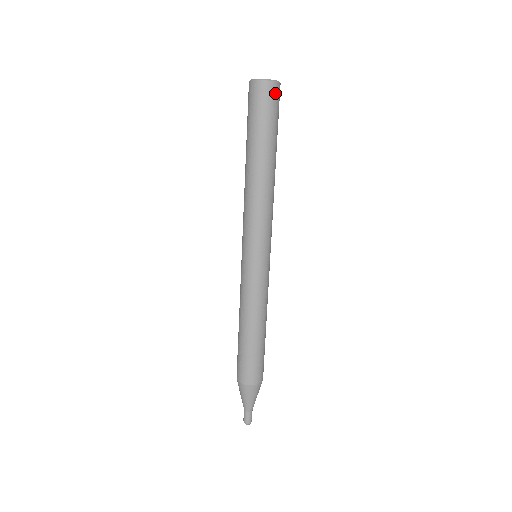
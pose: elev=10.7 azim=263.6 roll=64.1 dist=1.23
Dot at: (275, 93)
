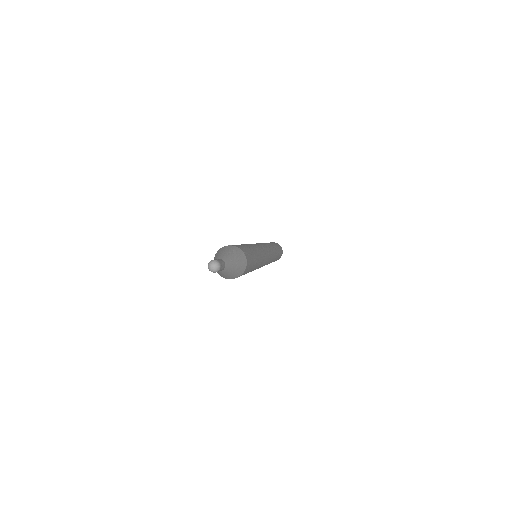
Dot at: occluded
